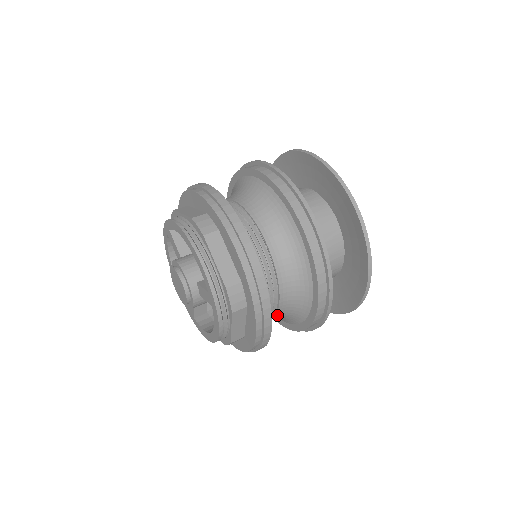
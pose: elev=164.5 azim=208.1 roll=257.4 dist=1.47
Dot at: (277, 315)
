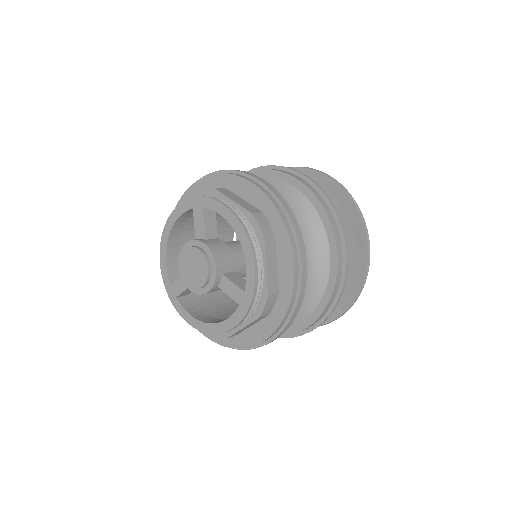
Dot at: occluded
